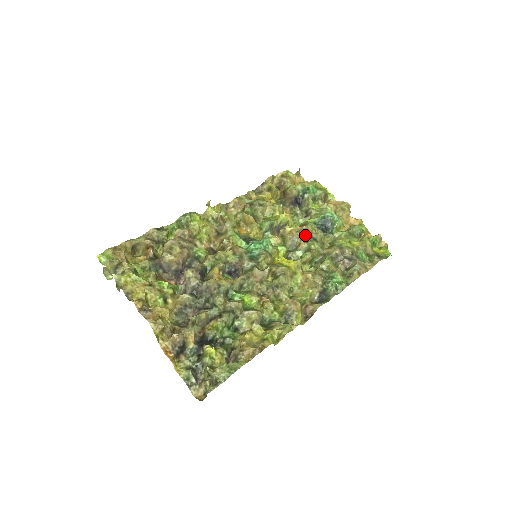
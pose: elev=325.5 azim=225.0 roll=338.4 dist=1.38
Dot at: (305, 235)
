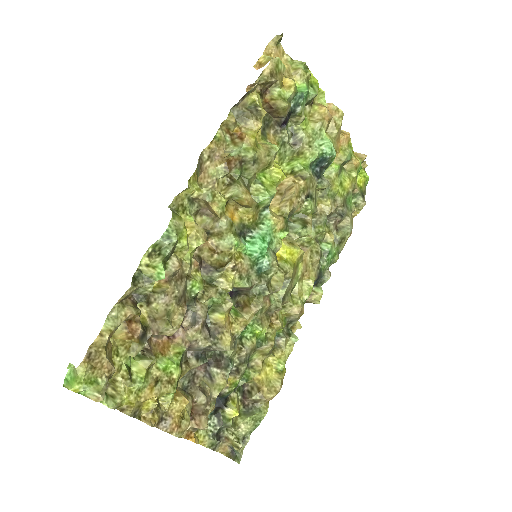
Dot at: (304, 198)
